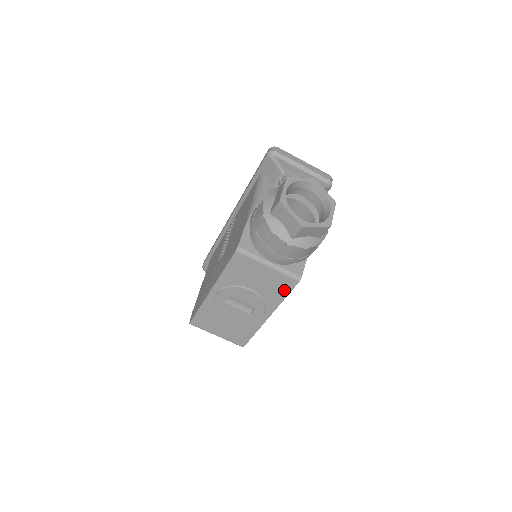
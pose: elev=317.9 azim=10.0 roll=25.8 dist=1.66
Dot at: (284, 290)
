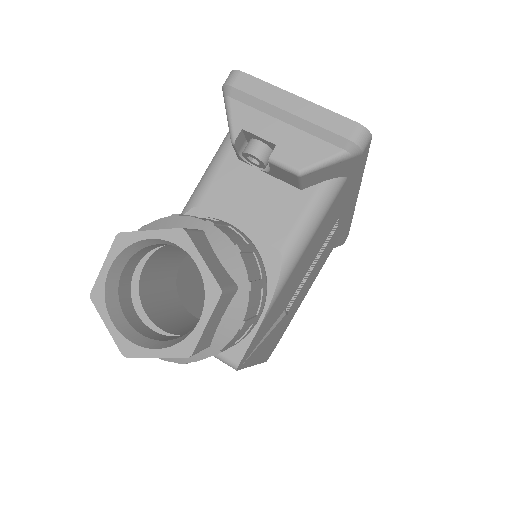
Dot at: occluded
